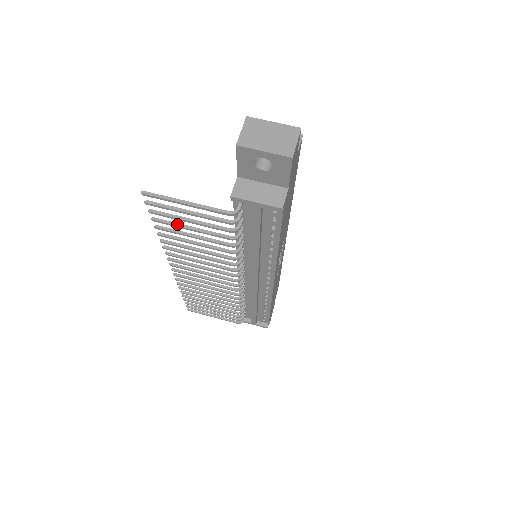
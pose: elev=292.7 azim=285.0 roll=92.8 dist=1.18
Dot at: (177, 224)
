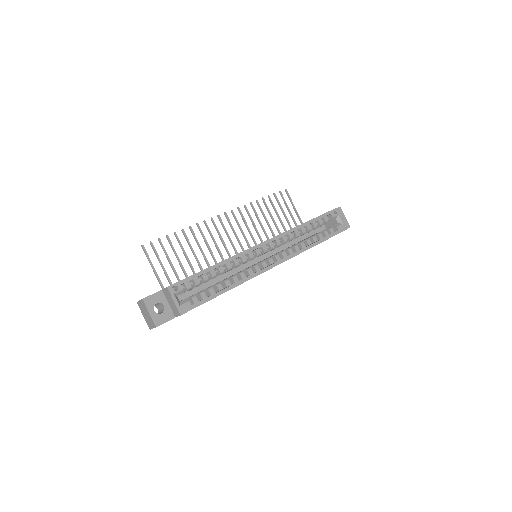
Dot at: (173, 250)
